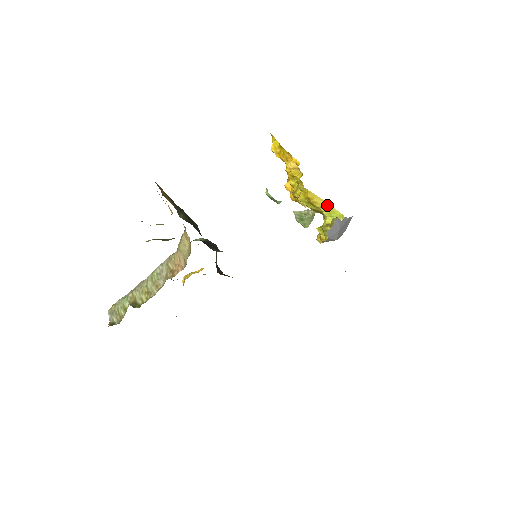
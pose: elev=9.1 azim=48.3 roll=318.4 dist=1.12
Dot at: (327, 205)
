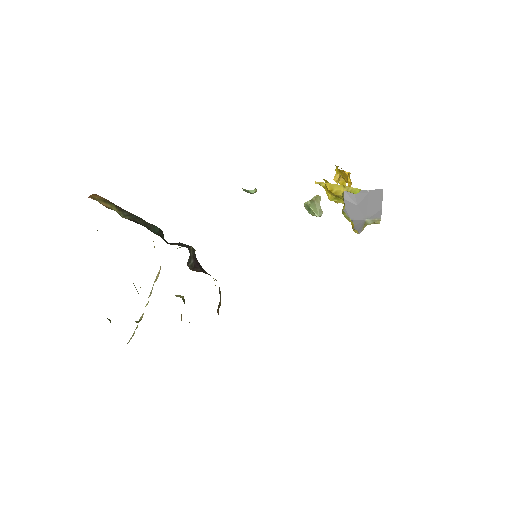
Dot at: (346, 188)
